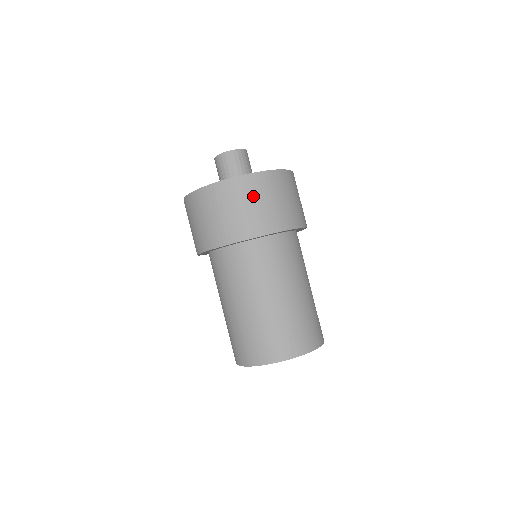
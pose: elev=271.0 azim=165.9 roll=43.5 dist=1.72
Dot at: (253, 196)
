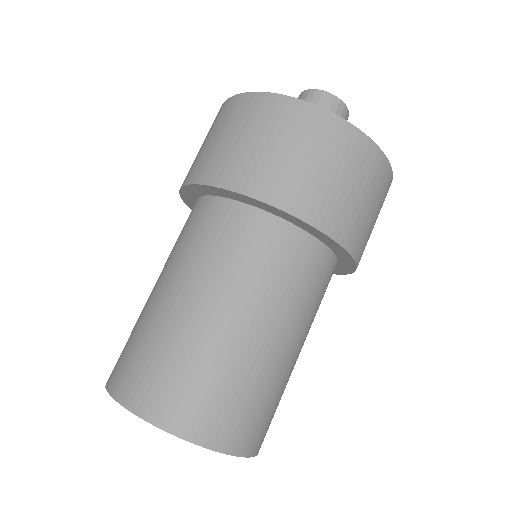
Dot at: (378, 198)
